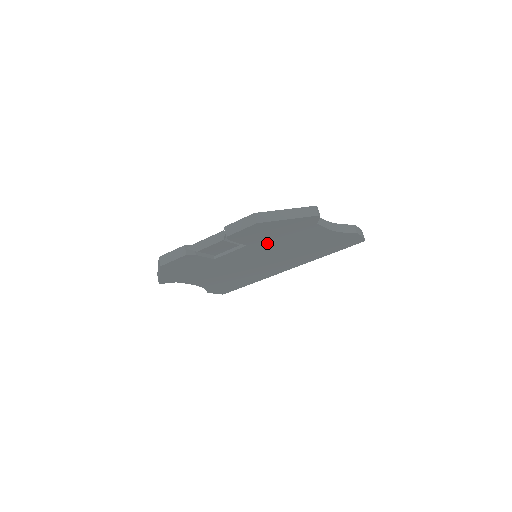
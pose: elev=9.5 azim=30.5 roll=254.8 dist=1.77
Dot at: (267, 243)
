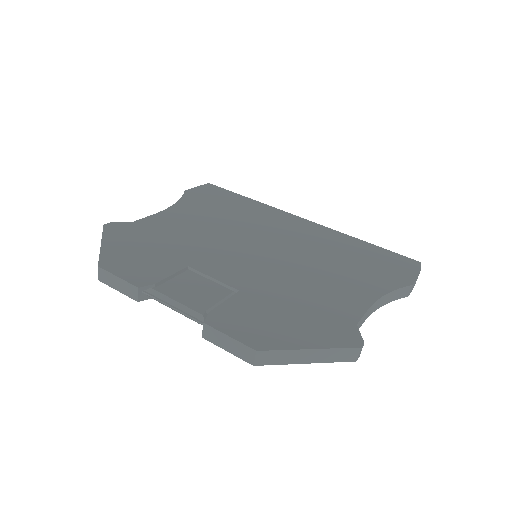
Dot at: occluded
